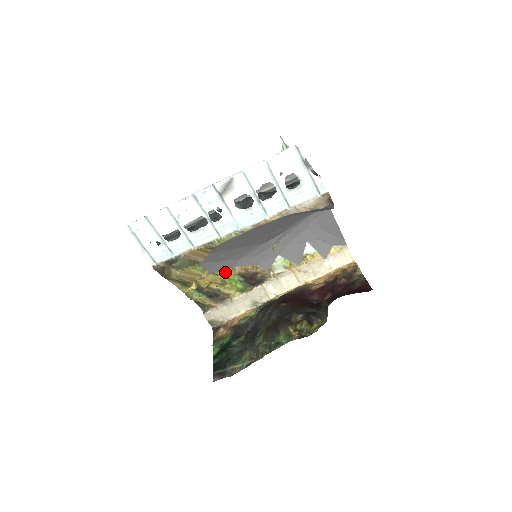
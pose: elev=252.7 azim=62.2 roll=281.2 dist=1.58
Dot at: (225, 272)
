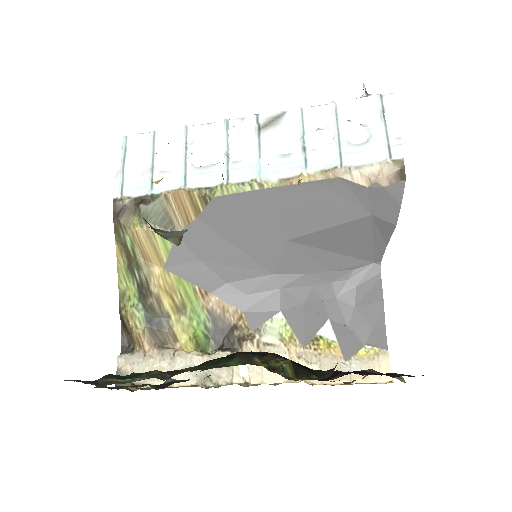
Dot at: (195, 291)
